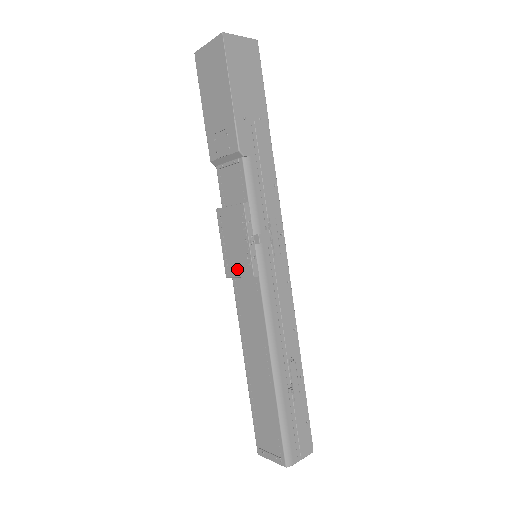
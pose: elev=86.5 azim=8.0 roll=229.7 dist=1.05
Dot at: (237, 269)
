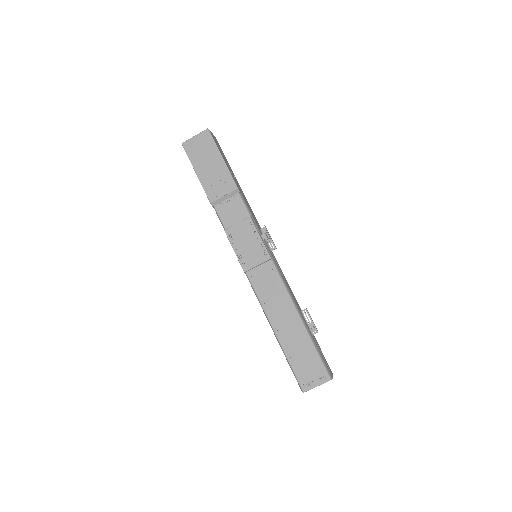
Dot at: (254, 261)
